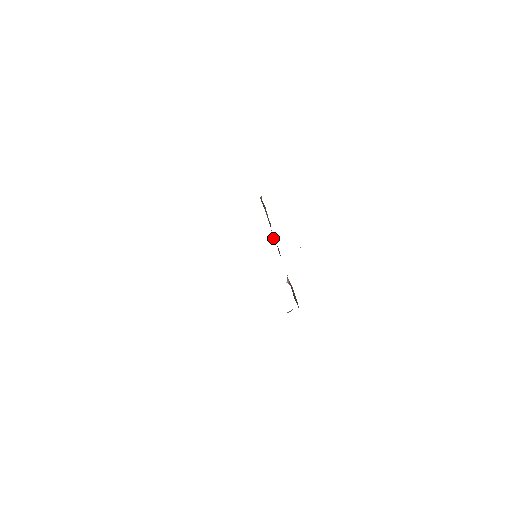
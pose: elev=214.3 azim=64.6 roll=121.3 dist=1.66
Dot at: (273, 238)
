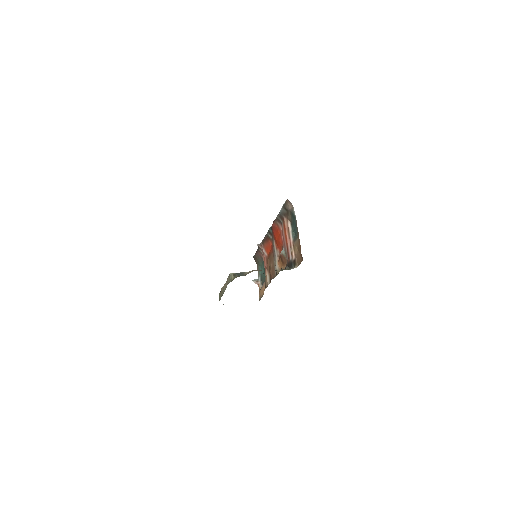
Dot at: (273, 226)
